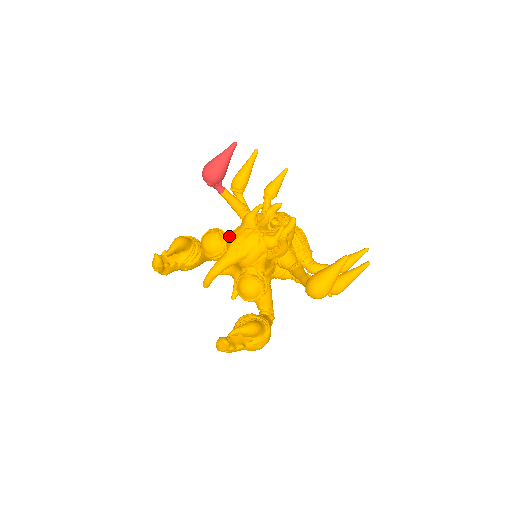
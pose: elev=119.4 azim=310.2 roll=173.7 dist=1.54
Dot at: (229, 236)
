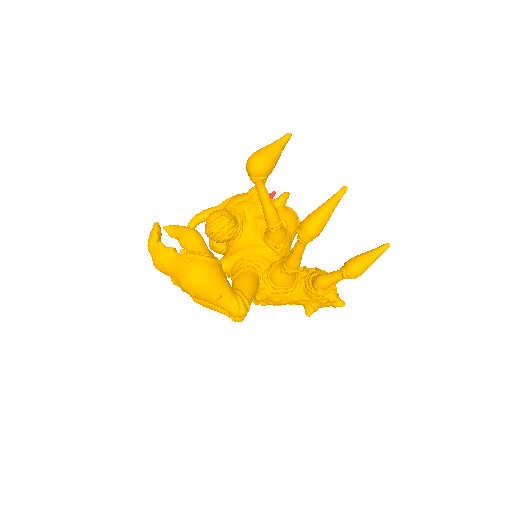
Dot at: occluded
